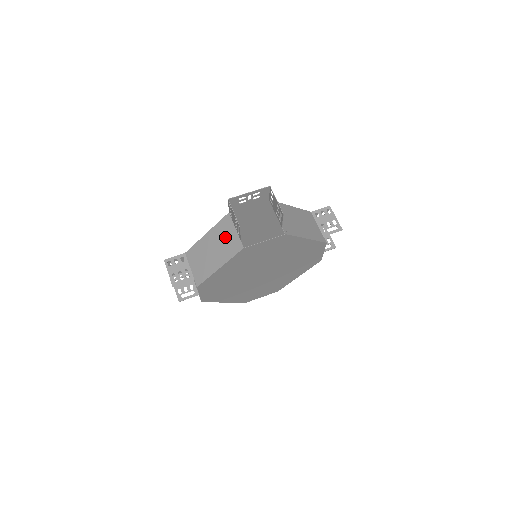
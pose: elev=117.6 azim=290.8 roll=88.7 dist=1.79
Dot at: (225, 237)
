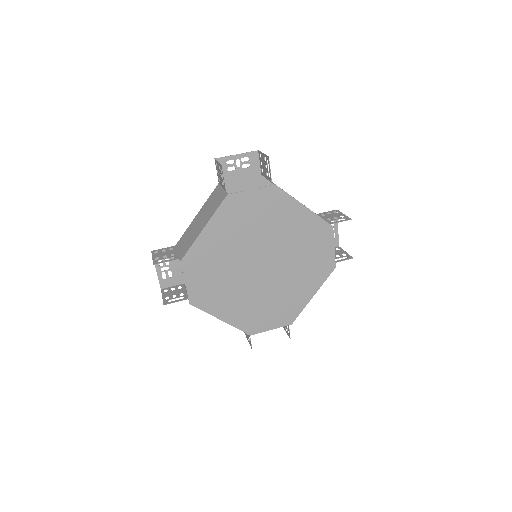
Dot at: (212, 202)
